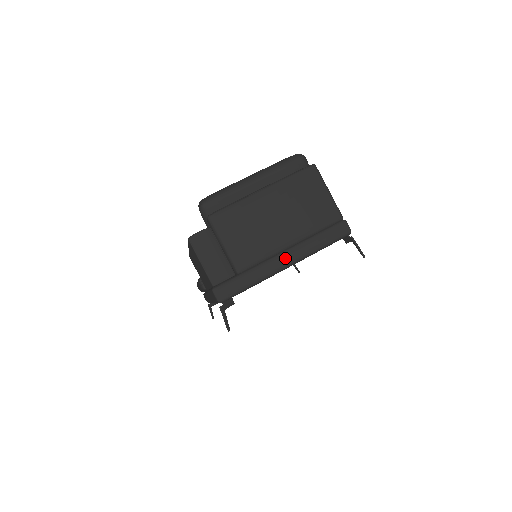
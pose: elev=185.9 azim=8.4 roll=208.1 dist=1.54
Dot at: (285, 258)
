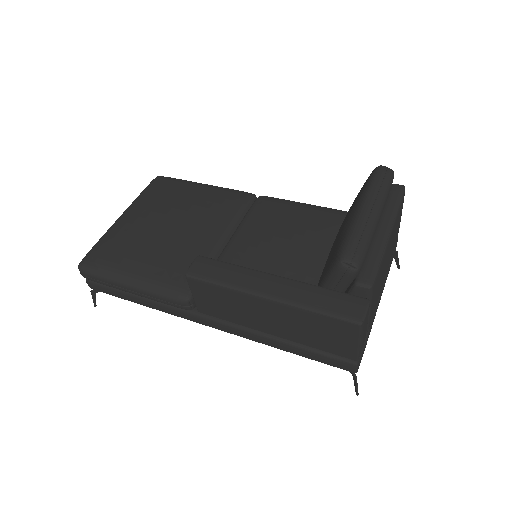
Dot at: occluded
